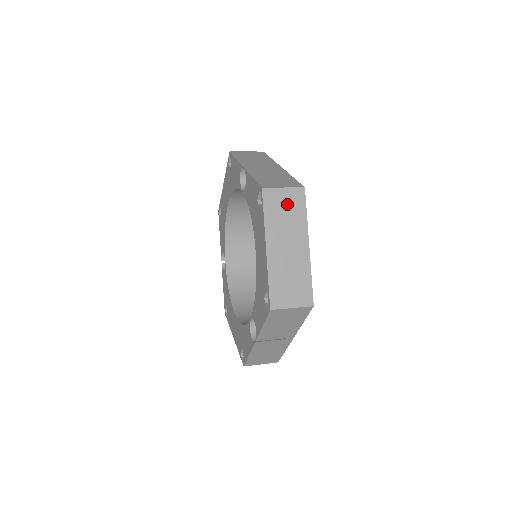
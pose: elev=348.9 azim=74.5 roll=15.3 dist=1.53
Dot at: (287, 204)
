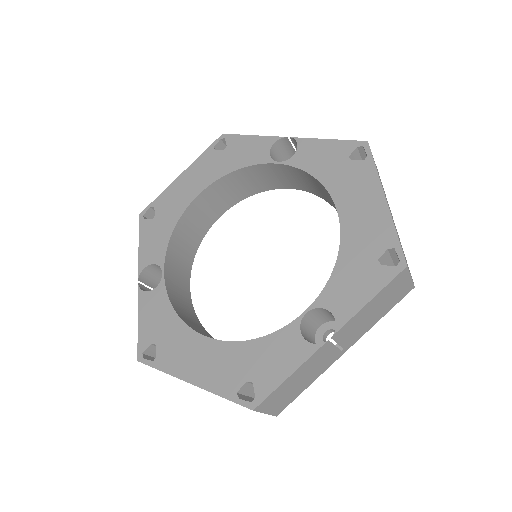
Dot at: (378, 173)
